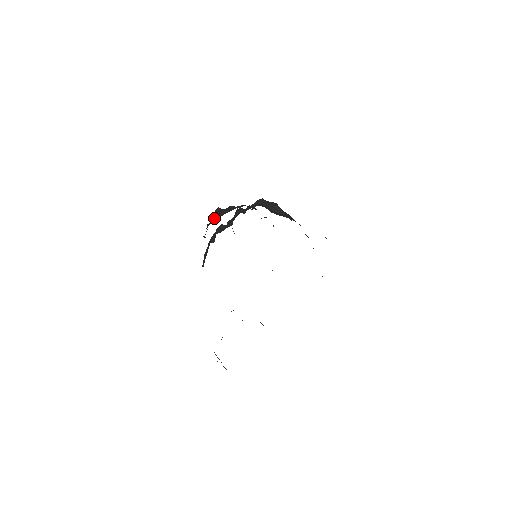
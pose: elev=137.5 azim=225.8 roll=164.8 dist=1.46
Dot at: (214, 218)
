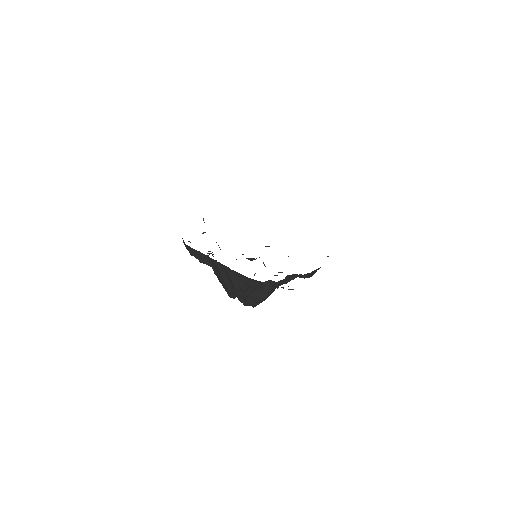
Dot at: occluded
